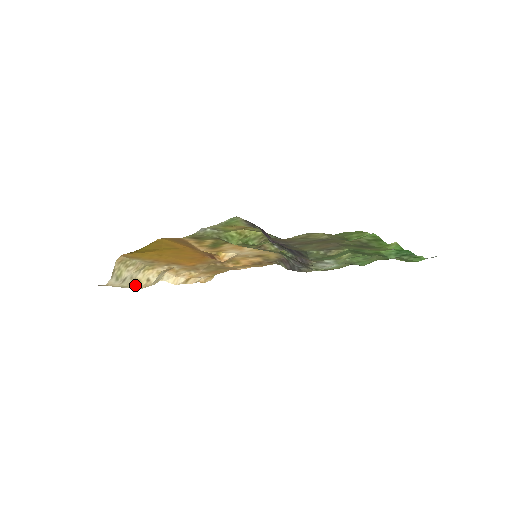
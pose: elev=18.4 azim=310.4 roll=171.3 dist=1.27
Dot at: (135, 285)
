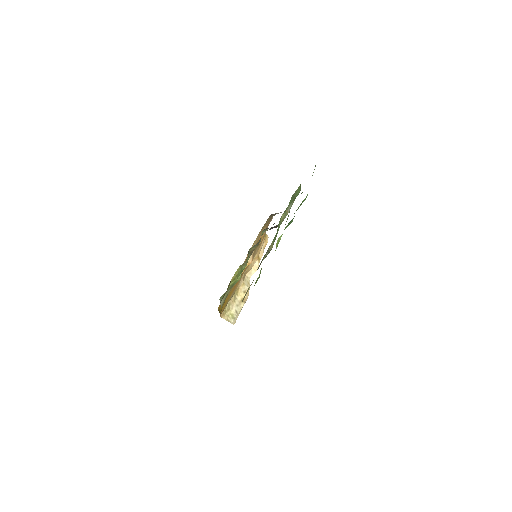
Dot at: (243, 302)
